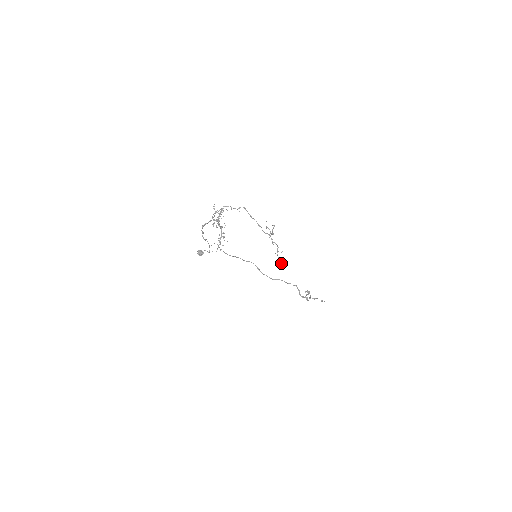
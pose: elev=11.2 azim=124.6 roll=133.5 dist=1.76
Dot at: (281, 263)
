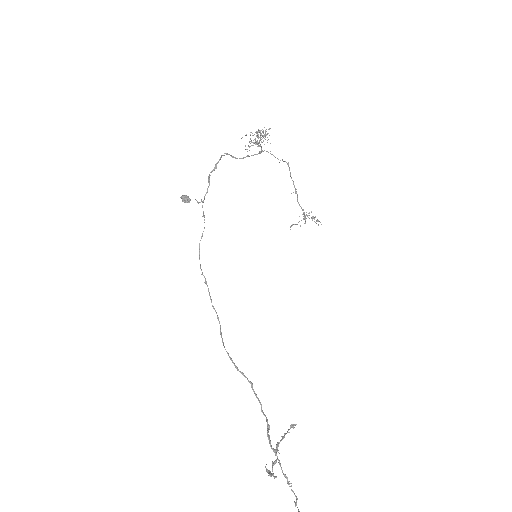
Dot at: (318, 220)
